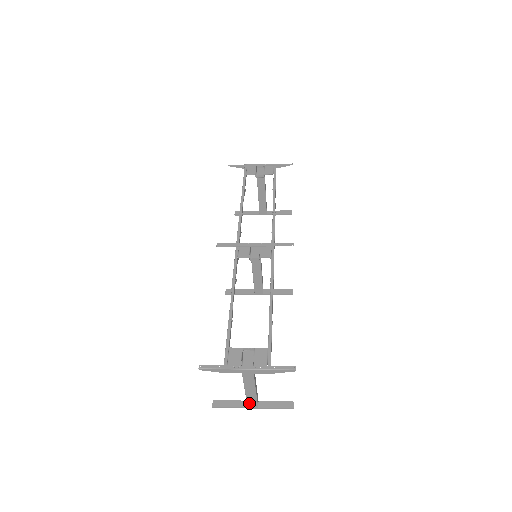
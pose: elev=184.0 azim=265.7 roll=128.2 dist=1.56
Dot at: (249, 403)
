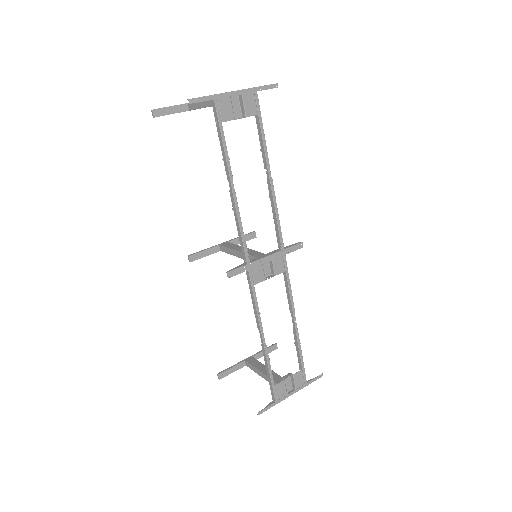
Dot at: occluded
